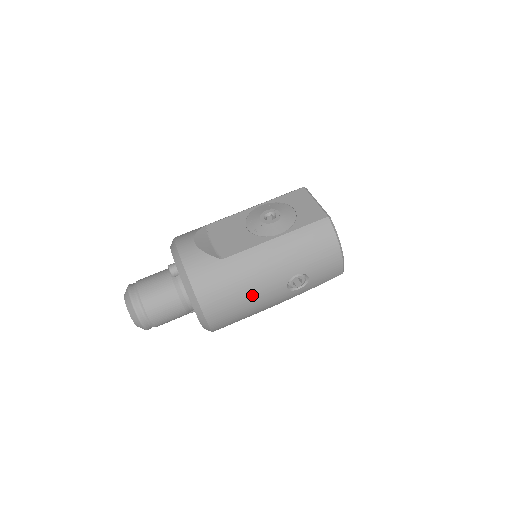
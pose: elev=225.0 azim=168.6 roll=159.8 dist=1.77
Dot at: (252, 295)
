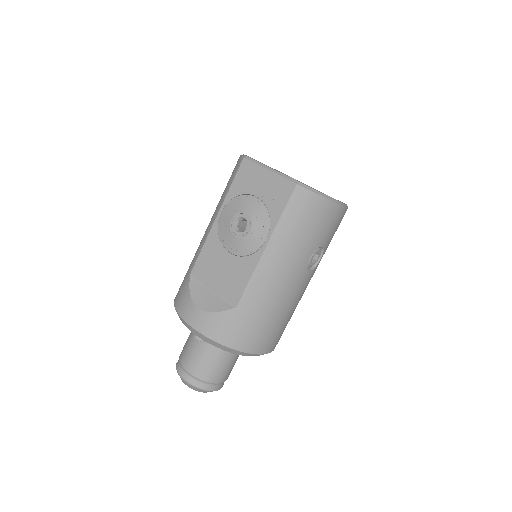
Dot at: (286, 306)
